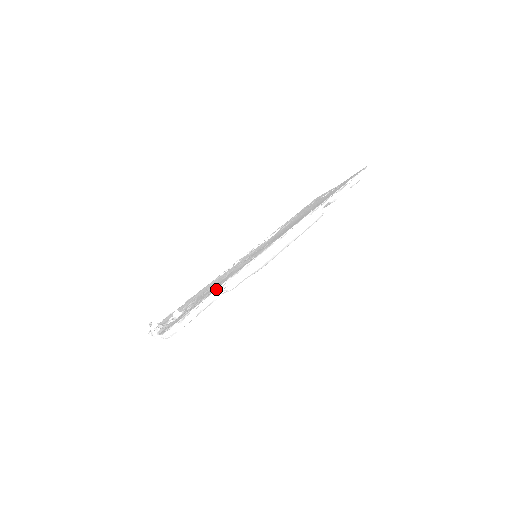
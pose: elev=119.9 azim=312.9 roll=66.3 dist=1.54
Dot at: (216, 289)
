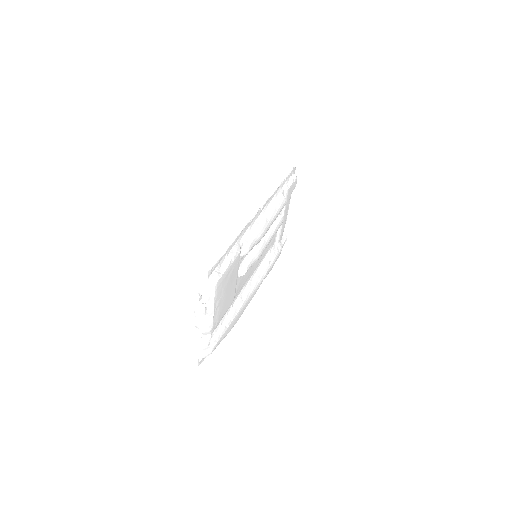
Dot at: (234, 239)
